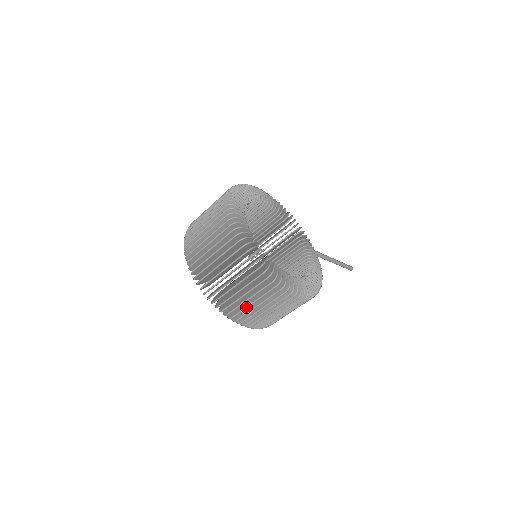
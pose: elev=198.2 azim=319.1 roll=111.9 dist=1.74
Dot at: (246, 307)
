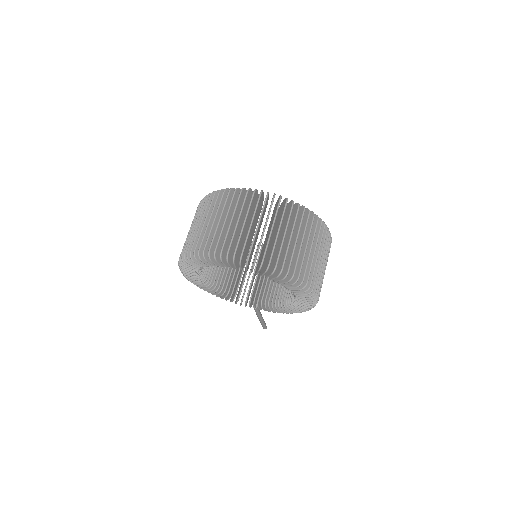
Dot at: (315, 264)
